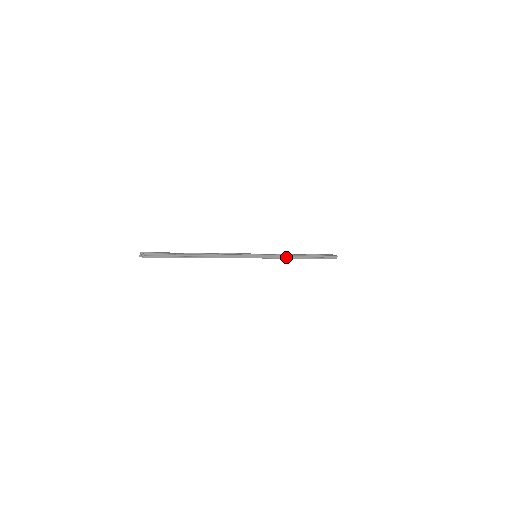
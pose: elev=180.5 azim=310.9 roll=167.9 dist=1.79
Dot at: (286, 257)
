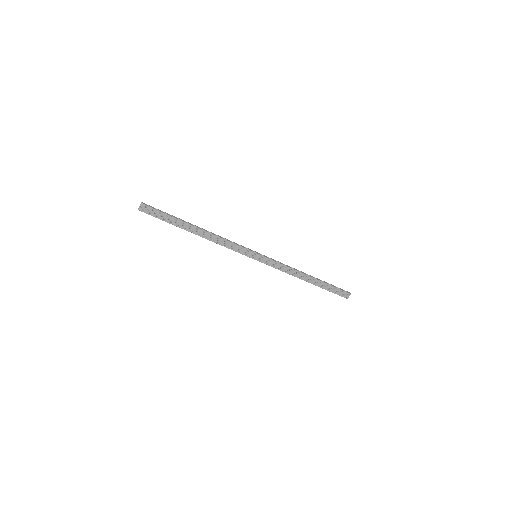
Dot at: (289, 267)
